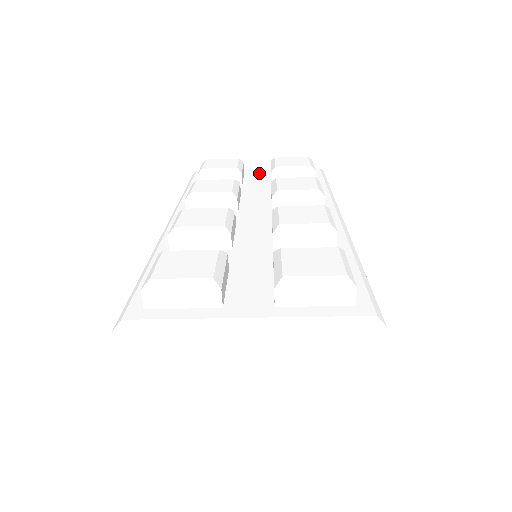
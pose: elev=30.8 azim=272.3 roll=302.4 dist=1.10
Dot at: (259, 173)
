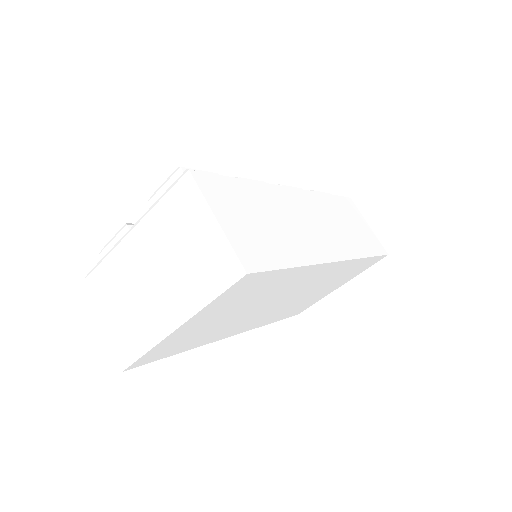
Dot at: occluded
